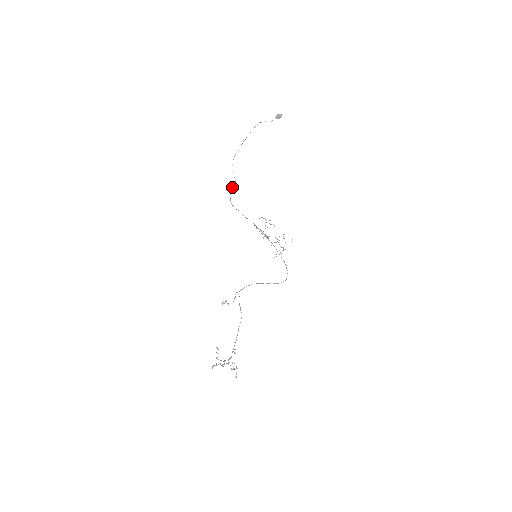
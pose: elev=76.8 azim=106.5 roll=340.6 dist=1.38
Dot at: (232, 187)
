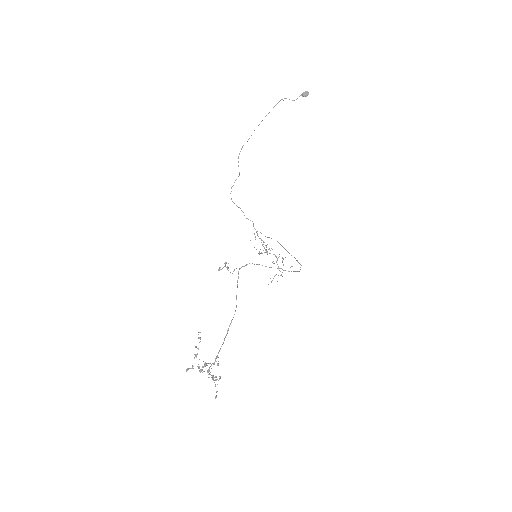
Dot at: occluded
